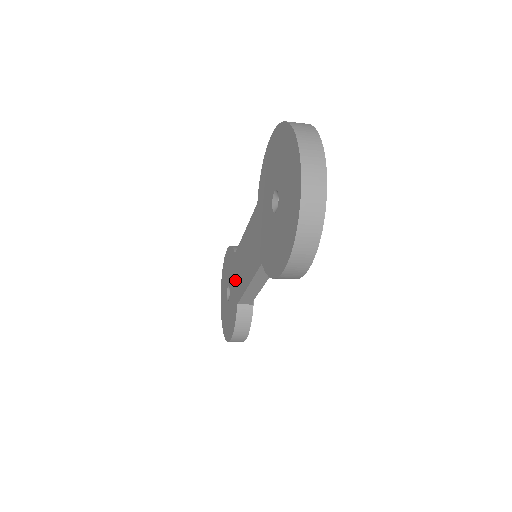
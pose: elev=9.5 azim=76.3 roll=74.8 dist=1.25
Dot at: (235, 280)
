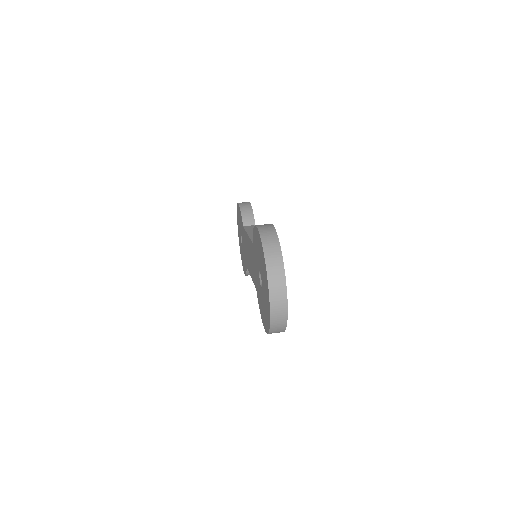
Dot at: (244, 247)
